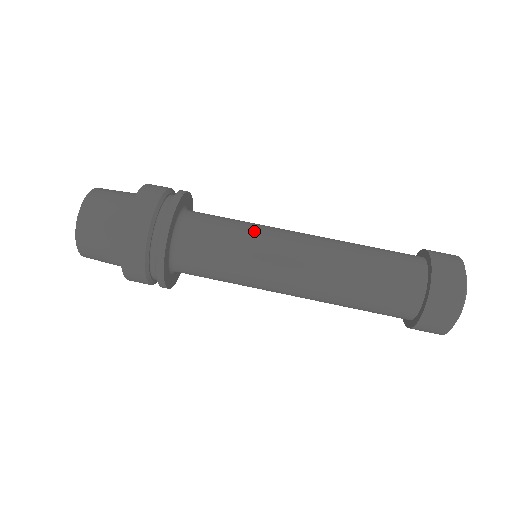
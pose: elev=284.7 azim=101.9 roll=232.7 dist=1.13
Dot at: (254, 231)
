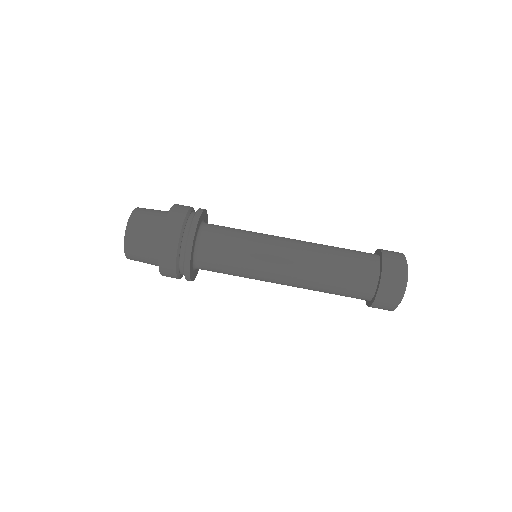
Dot at: (252, 249)
